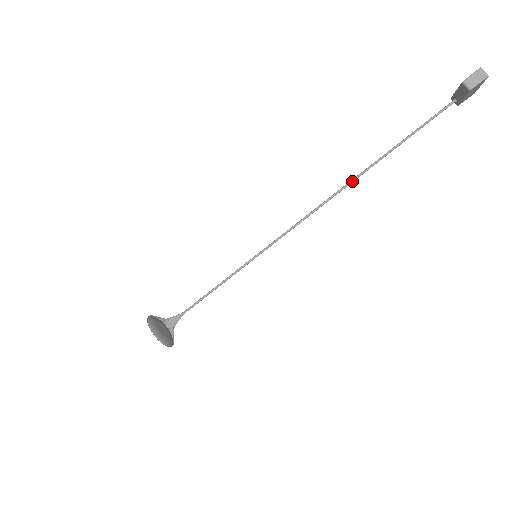
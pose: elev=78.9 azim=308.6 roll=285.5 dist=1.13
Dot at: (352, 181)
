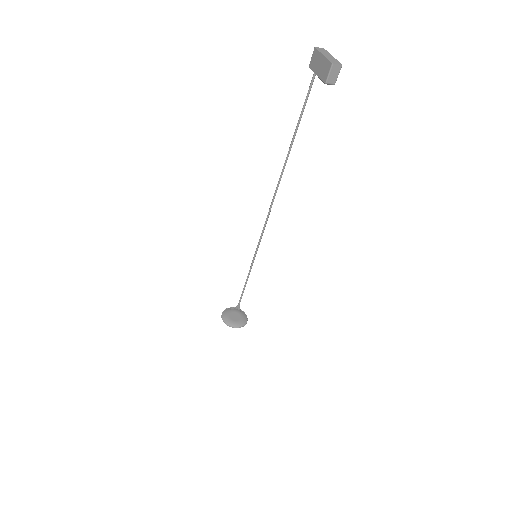
Dot at: occluded
